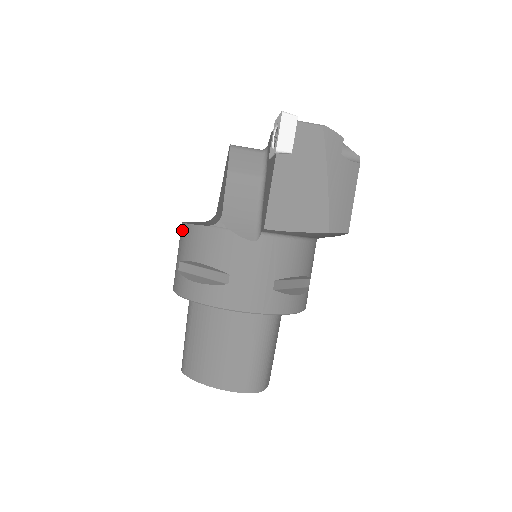
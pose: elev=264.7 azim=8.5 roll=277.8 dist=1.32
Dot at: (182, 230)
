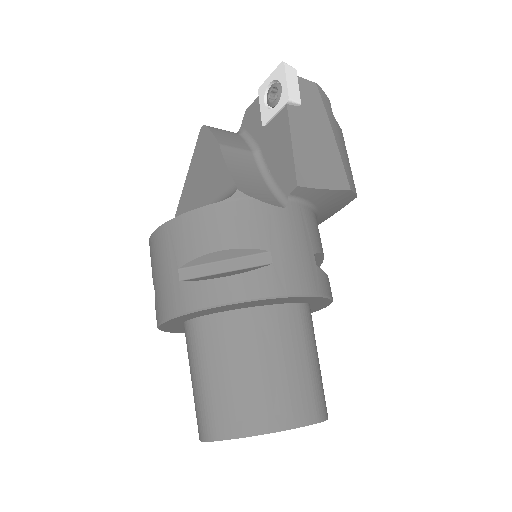
Dot at: (169, 230)
